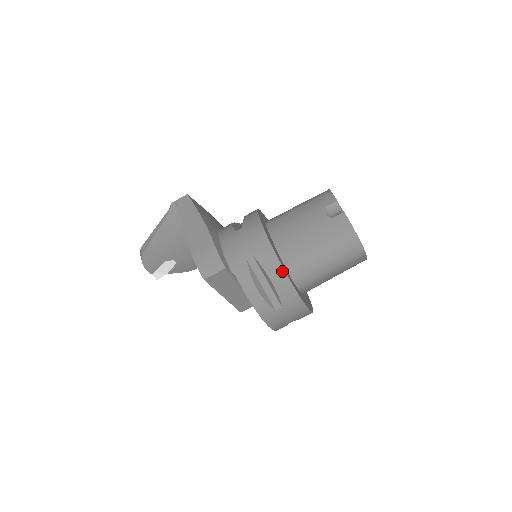
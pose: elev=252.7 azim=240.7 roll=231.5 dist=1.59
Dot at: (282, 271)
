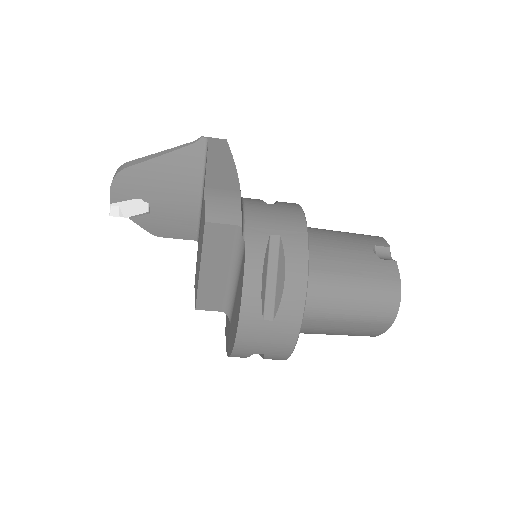
Dot at: (305, 273)
